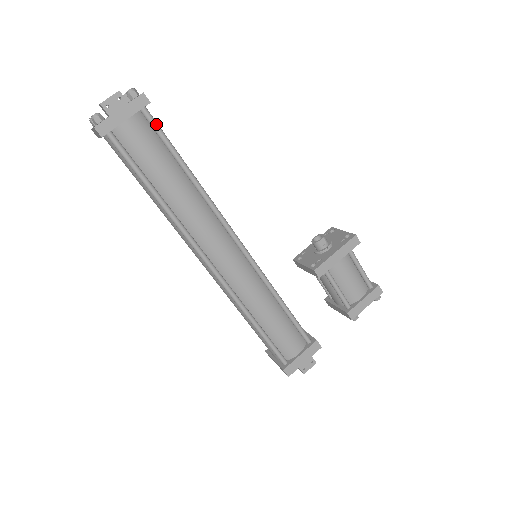
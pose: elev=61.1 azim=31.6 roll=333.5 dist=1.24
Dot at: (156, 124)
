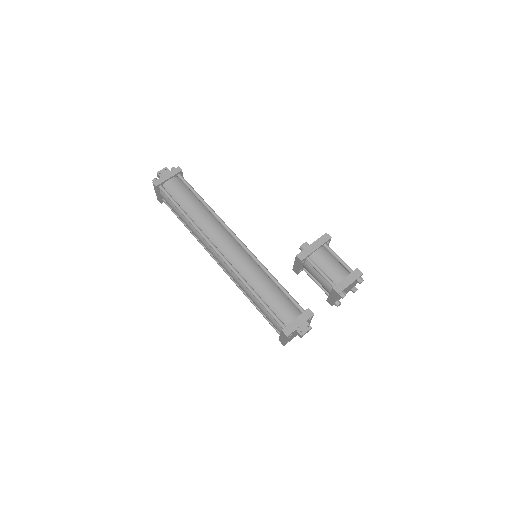
Dot at: (185, 181)
